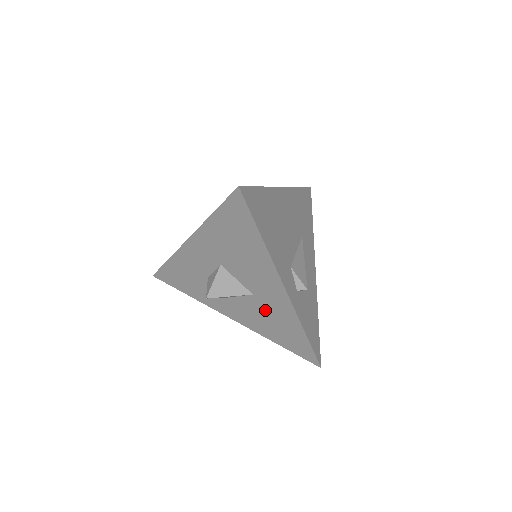
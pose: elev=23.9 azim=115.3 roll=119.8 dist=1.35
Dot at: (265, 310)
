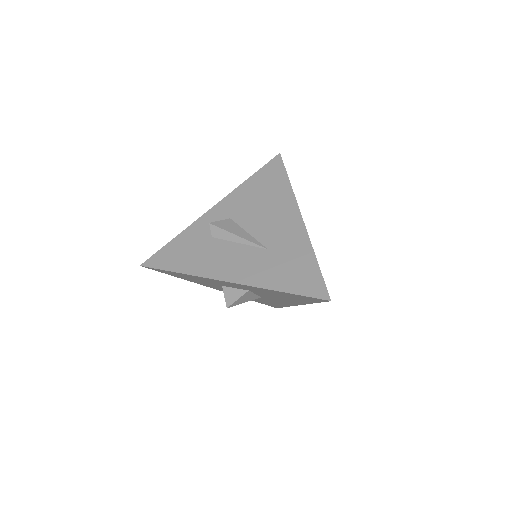
Dot at: (263, 299)
